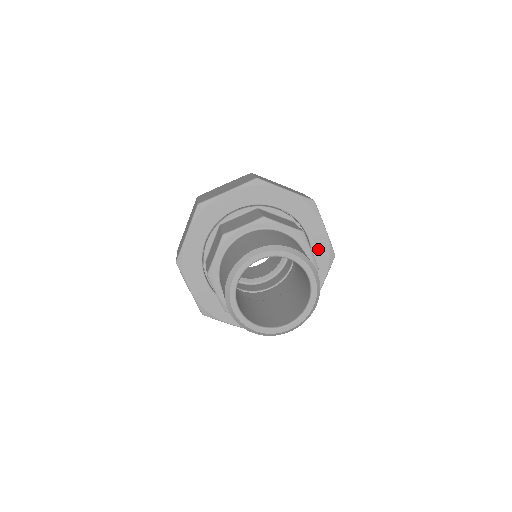
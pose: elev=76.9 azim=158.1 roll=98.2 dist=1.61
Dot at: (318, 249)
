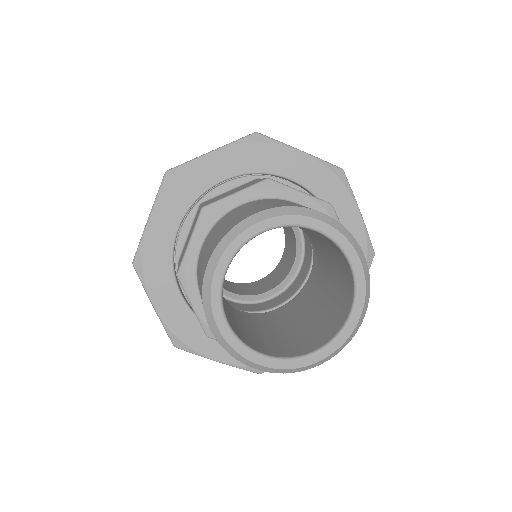
Dot at: occluded
